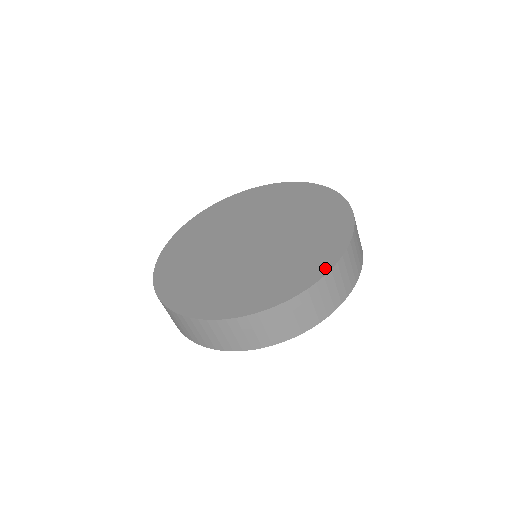
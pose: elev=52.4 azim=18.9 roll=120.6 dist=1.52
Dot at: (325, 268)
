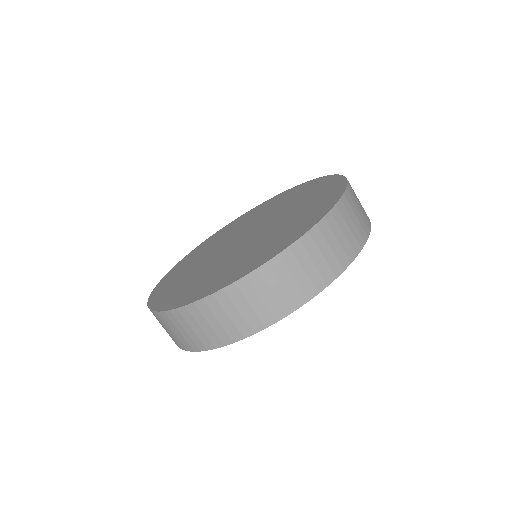
Dot at: (243, 273)
